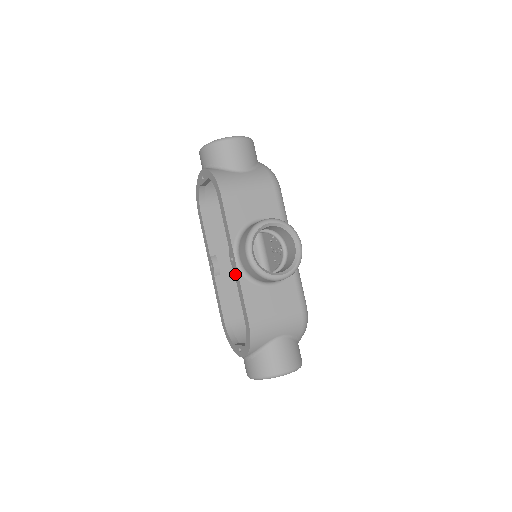
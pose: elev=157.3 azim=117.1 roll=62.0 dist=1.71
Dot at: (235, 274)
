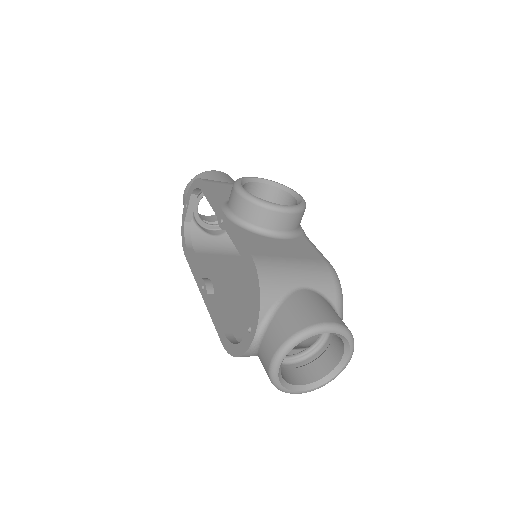
Dot at: (227, 230)
